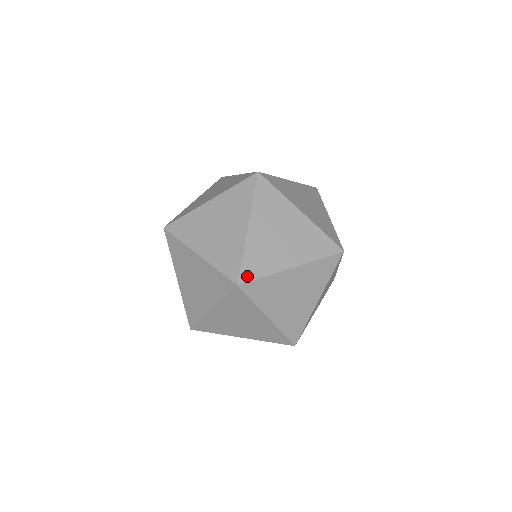
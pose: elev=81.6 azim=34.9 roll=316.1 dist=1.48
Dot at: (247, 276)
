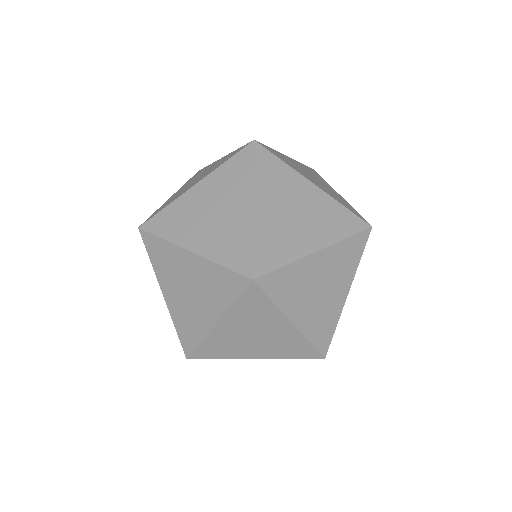
Dot at: occluded
